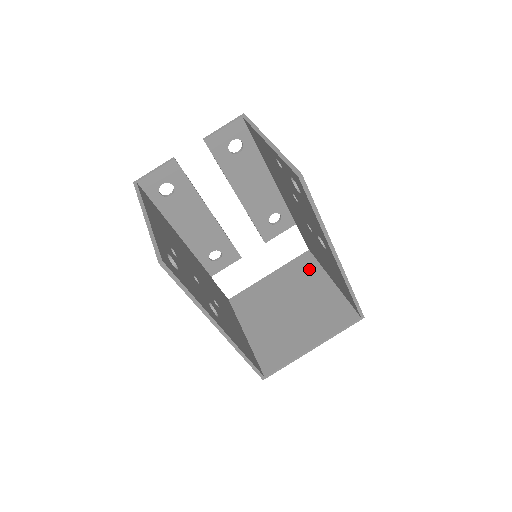
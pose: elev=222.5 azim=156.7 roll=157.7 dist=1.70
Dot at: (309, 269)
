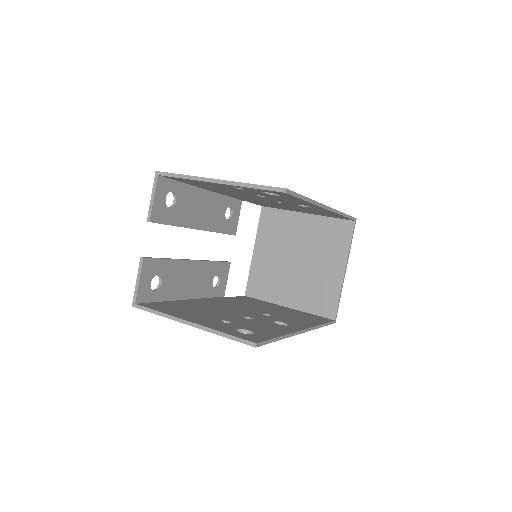
Dot at: (279, 220)
